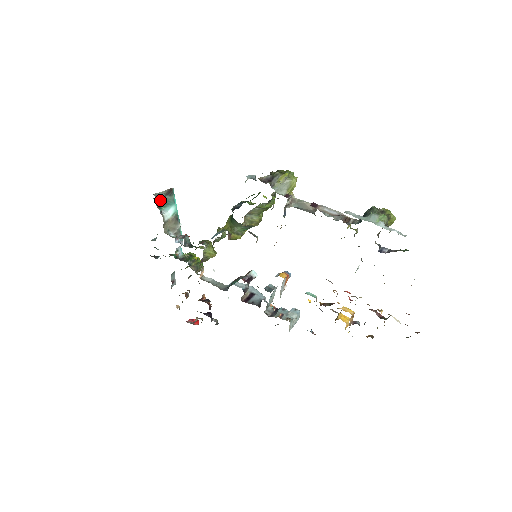
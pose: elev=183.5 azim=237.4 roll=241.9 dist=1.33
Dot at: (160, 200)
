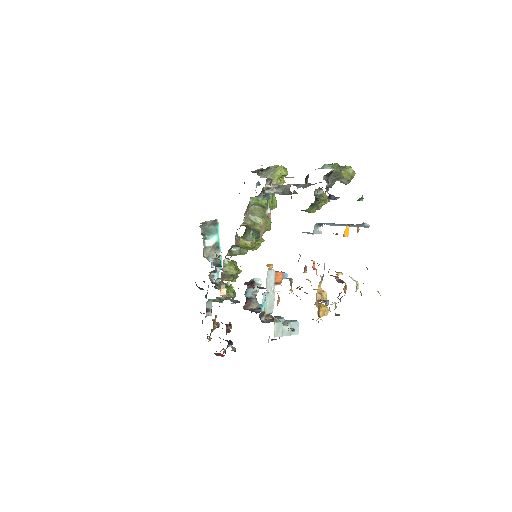
Dot at: (205, 229)
